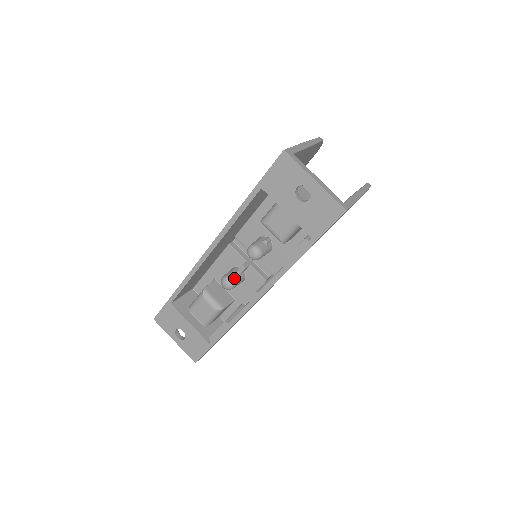
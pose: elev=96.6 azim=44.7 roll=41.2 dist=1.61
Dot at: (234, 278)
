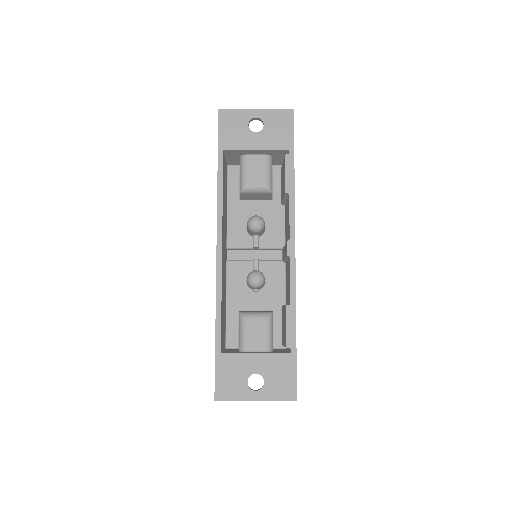
Dot at: (257, 271)
